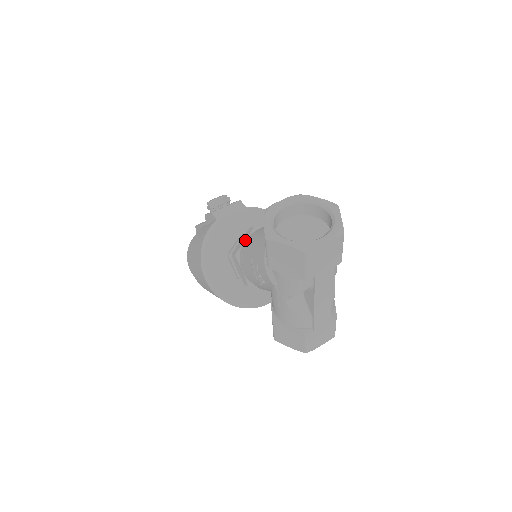
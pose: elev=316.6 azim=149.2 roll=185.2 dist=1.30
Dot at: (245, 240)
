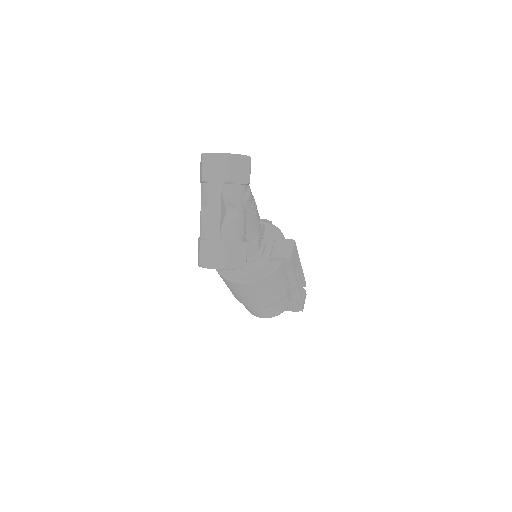
Dot at: occluded
